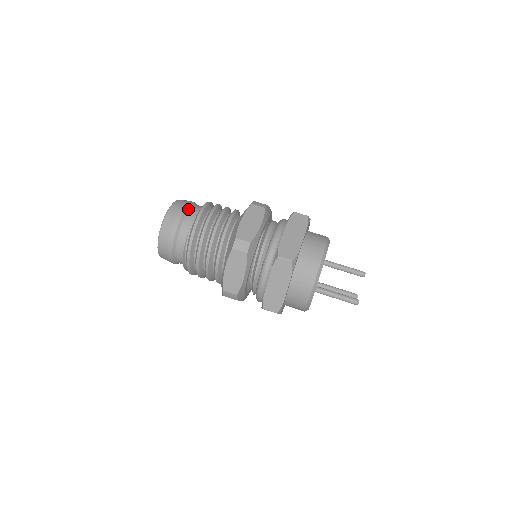
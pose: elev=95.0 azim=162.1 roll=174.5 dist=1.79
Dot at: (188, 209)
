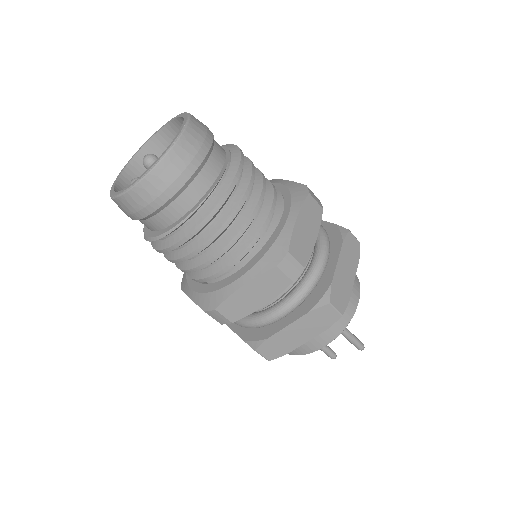
Dot at: occluded
